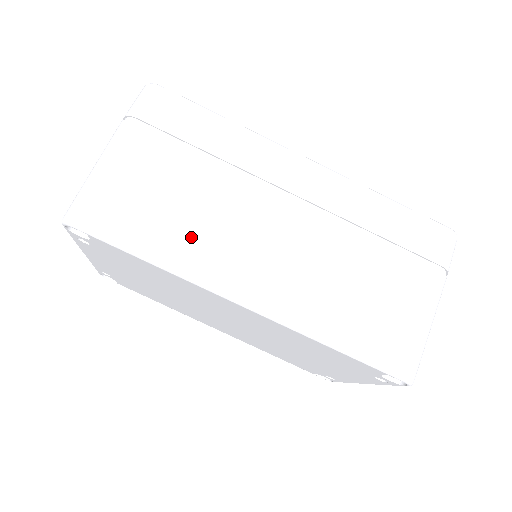
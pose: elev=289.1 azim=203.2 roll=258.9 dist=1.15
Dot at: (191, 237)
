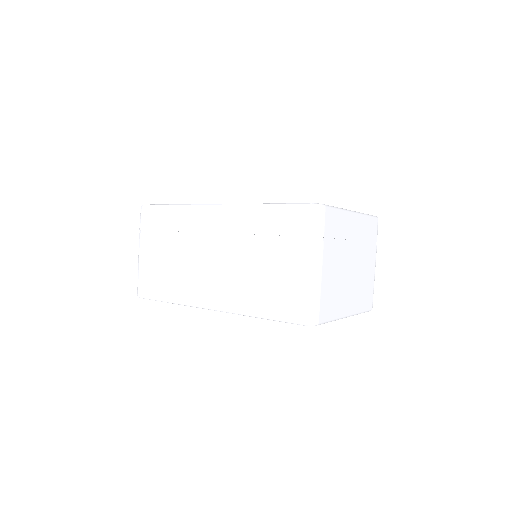
Dot at: (179, 282)
